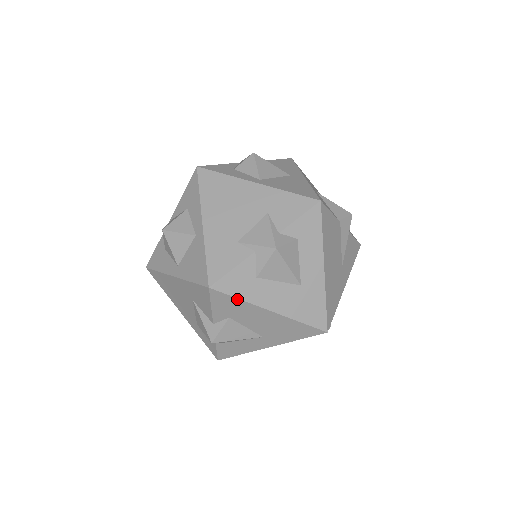
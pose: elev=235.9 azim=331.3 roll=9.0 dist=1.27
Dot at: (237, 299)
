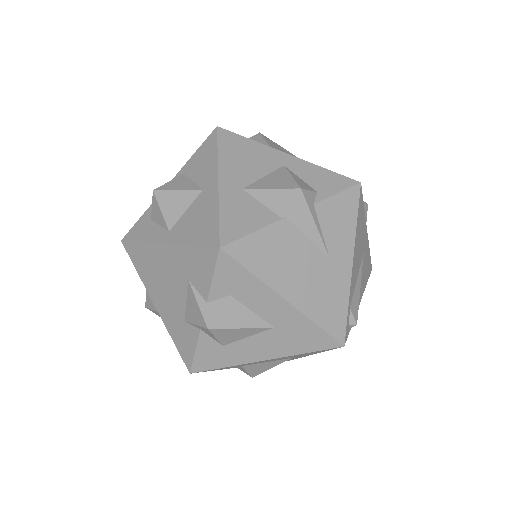
Dot at: occluded
